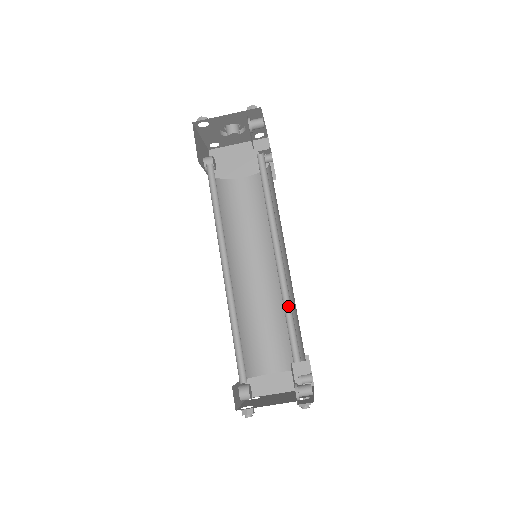
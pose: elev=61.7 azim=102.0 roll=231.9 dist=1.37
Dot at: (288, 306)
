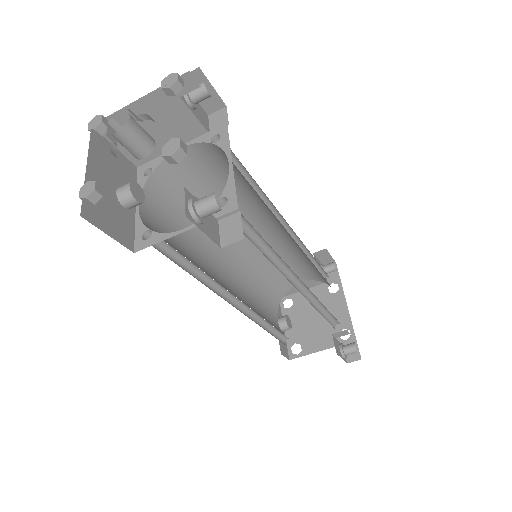
Dot at: (315, 299)
